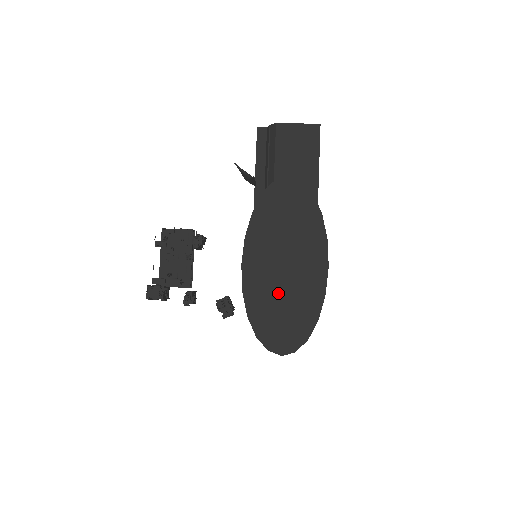
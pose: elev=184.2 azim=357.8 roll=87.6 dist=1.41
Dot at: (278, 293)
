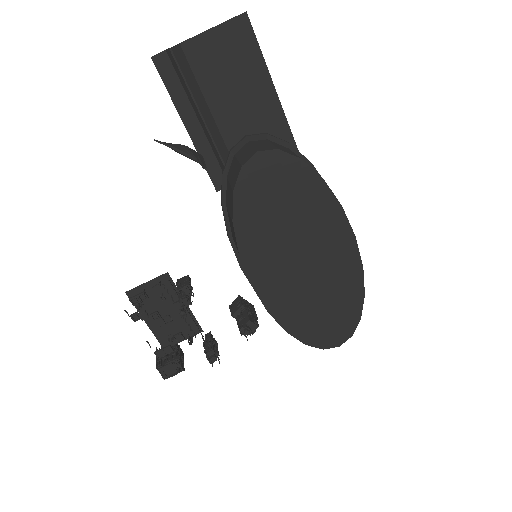
Dot at: (308, 293)
